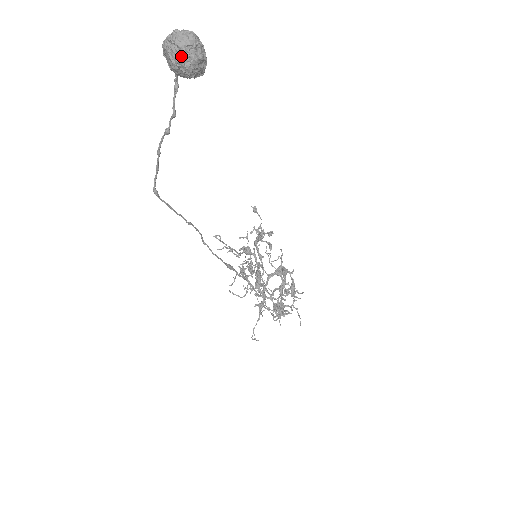
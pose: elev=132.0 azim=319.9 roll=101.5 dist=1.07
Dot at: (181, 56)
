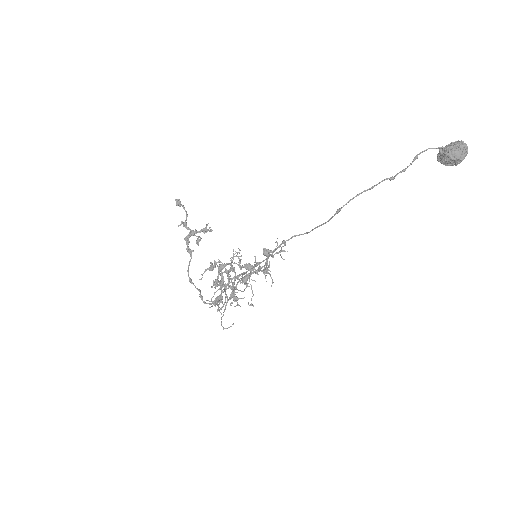
Dot at: occluded
